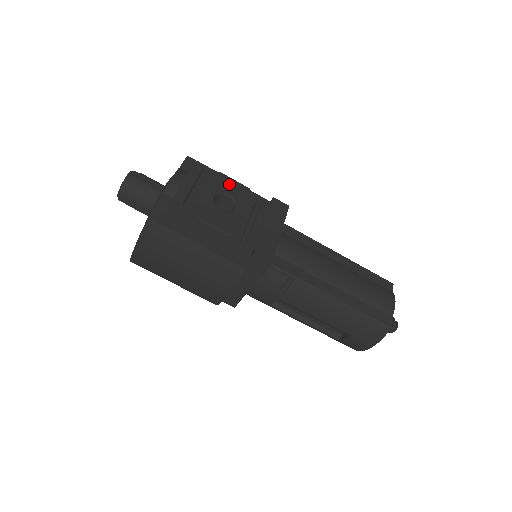
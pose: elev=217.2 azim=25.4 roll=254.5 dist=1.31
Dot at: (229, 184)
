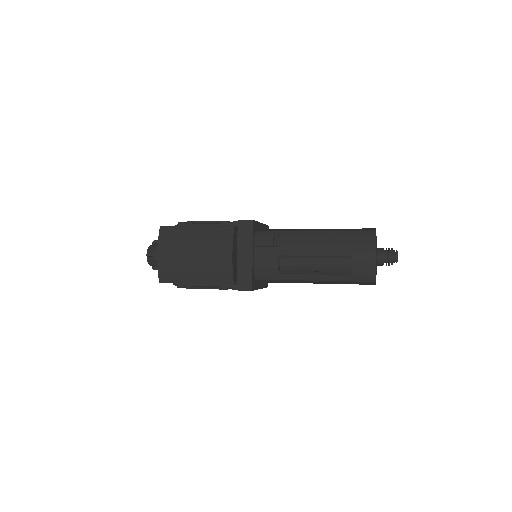
Dot at: occluded
